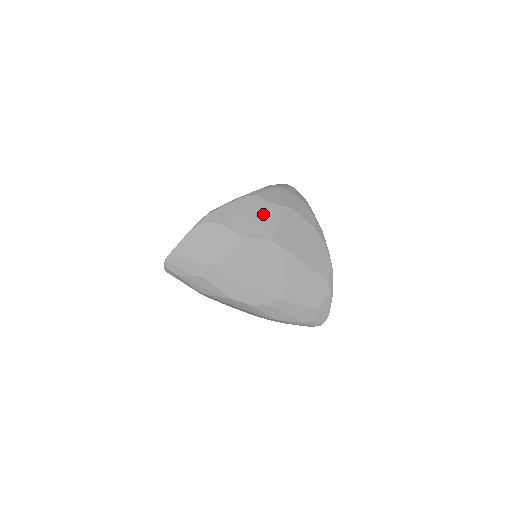
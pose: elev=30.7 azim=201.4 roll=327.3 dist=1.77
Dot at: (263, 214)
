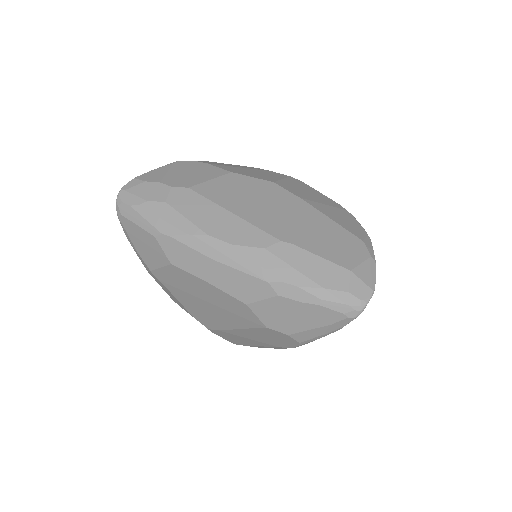
Dot at: (264, 173)
